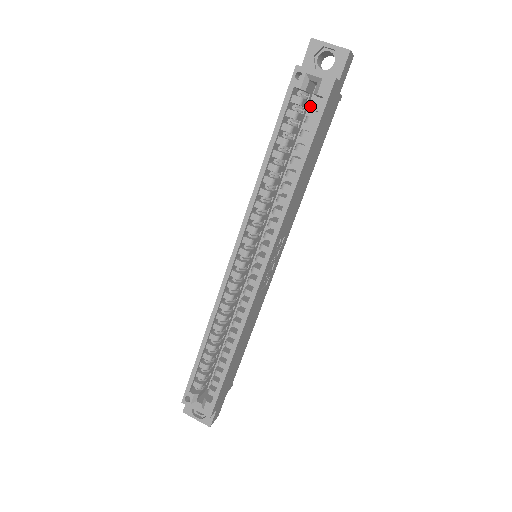
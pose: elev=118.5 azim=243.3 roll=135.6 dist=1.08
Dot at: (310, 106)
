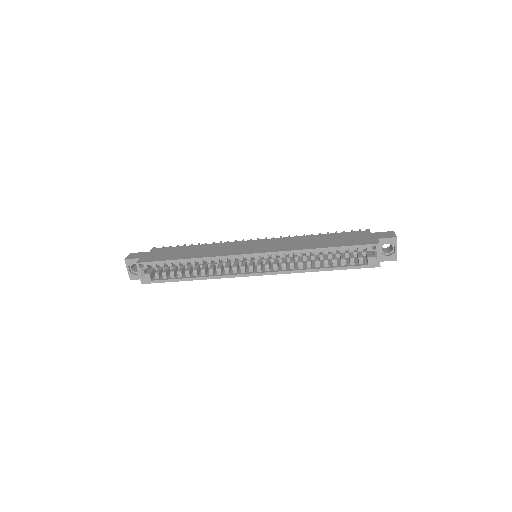
Dot at: (360, 258)
